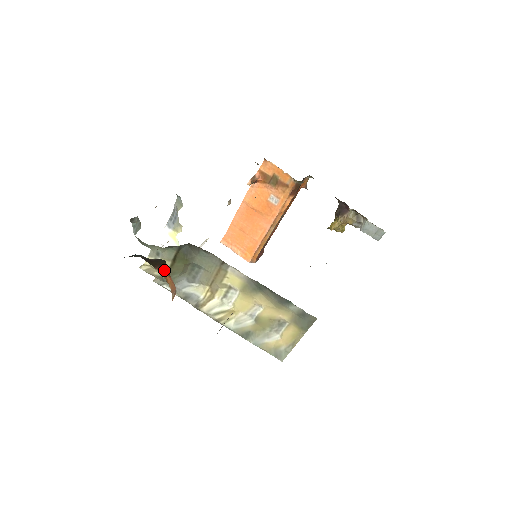
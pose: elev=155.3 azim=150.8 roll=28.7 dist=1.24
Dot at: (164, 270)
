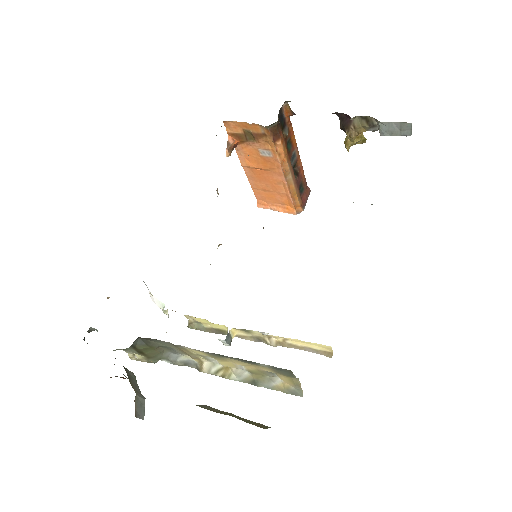
Dot at: occluded
